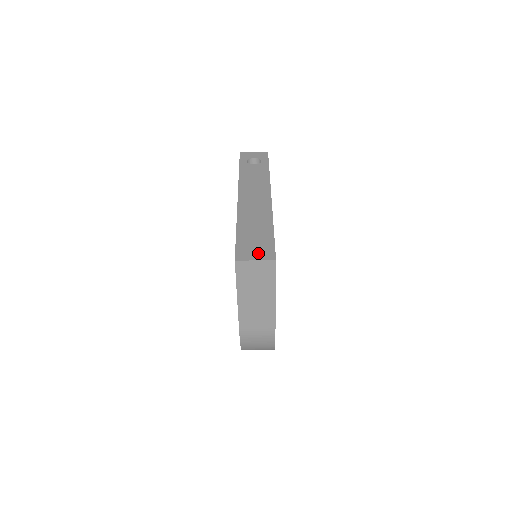
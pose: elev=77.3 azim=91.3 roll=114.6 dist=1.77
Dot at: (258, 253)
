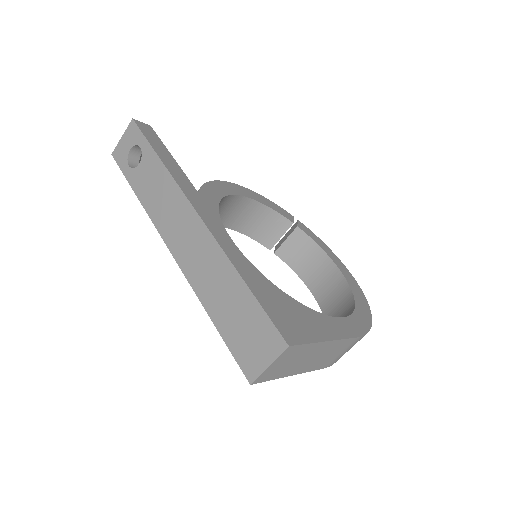
Dot at: (262, 349)
